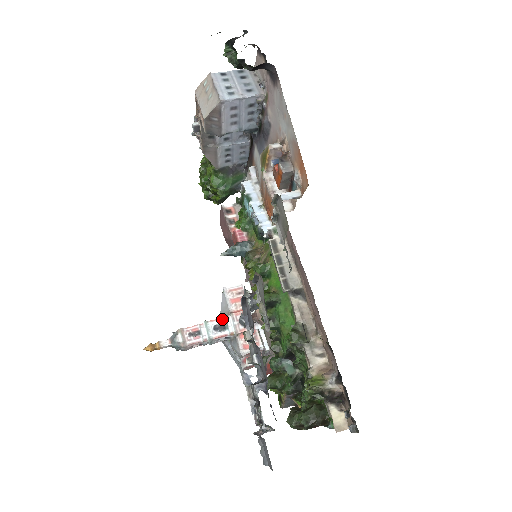
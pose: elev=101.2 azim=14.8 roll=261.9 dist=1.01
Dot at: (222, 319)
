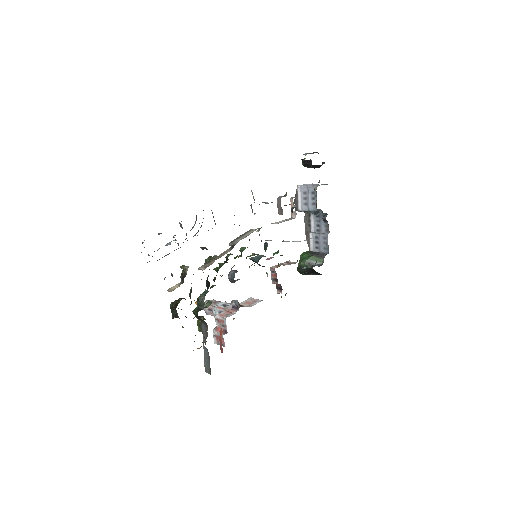
Dot at: occluded
